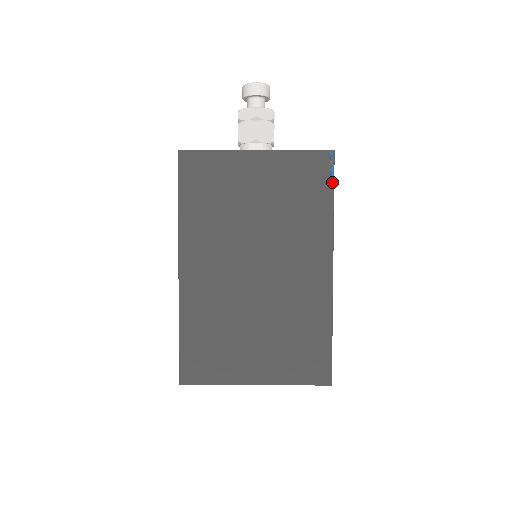
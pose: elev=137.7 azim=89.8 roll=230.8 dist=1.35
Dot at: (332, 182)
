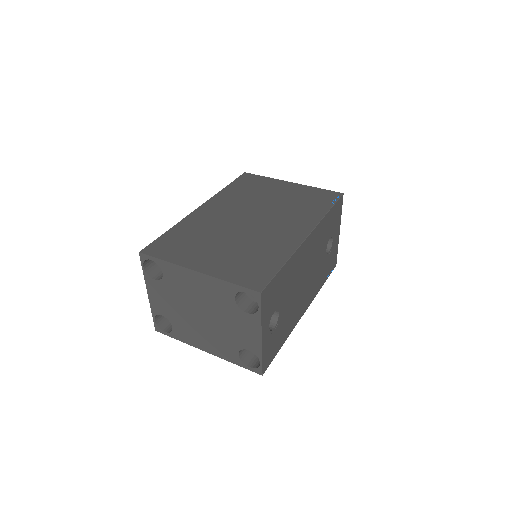
Dot at: (334, 203)
